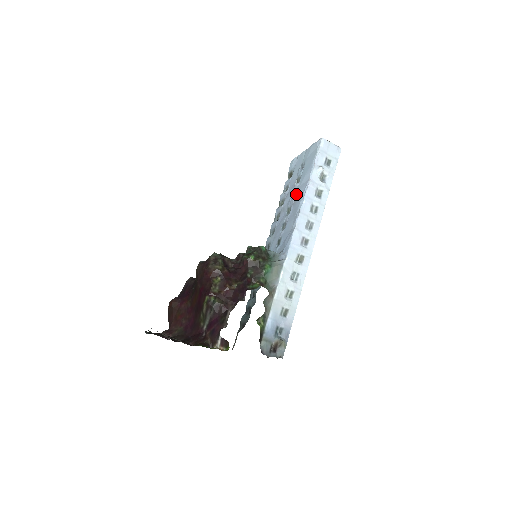
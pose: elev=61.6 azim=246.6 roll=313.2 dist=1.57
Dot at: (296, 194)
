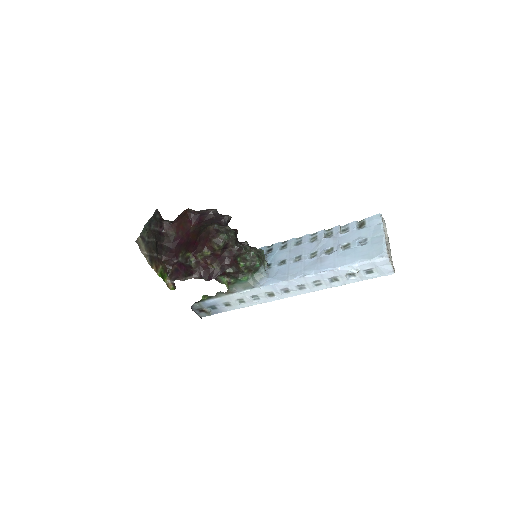
Dot at: (328, 255)
